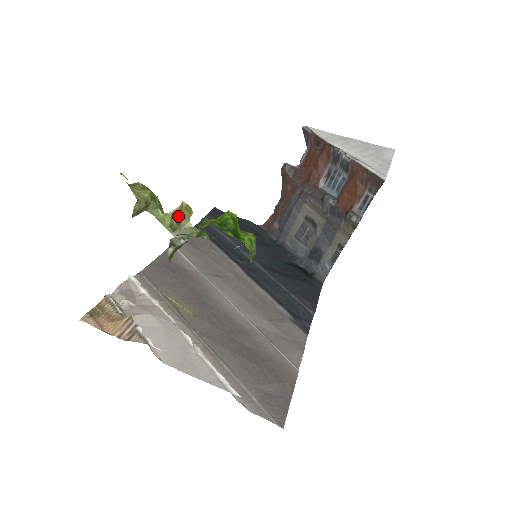
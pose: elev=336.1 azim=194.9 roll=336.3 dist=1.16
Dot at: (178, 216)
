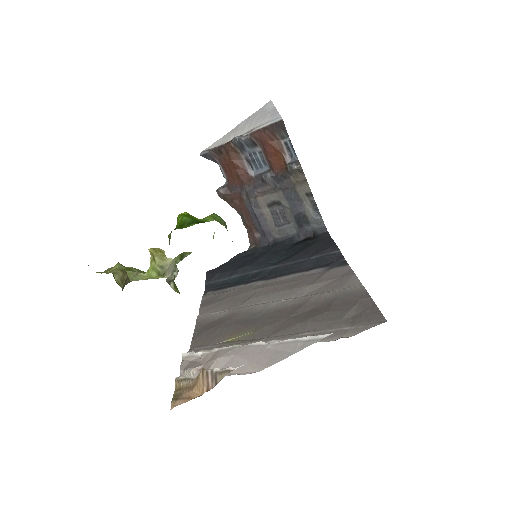
Dot at: (156, 262)
